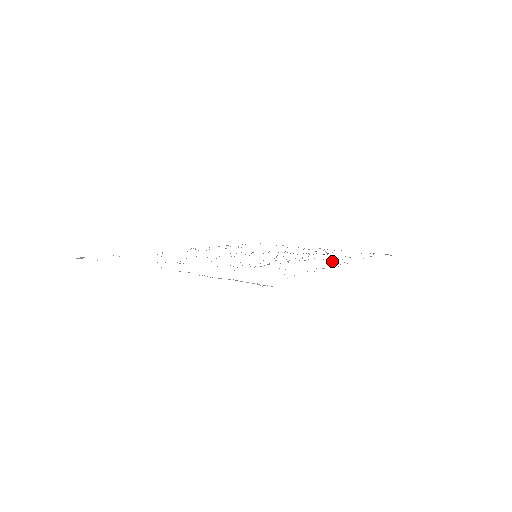
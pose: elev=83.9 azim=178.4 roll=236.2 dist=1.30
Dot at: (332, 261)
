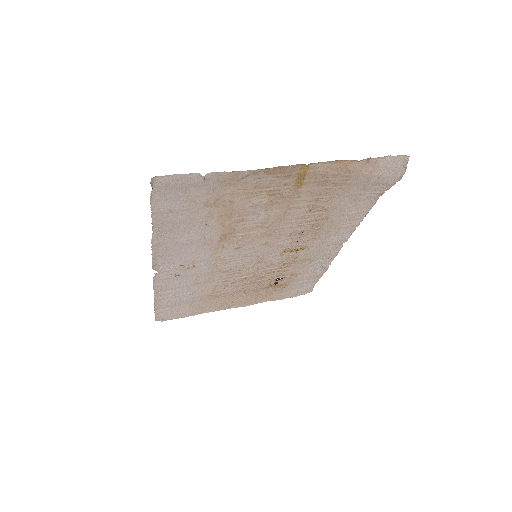
Dot at: (322, 252)
